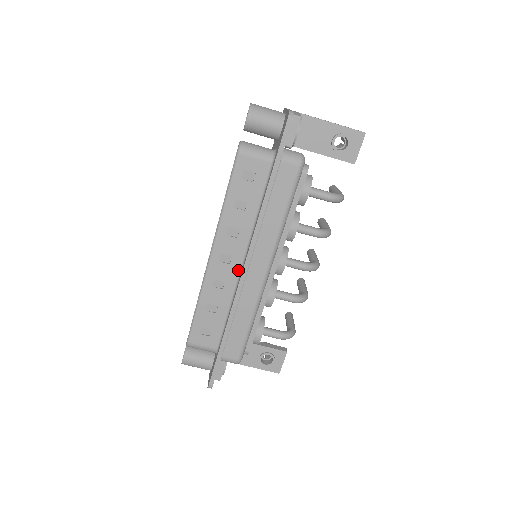
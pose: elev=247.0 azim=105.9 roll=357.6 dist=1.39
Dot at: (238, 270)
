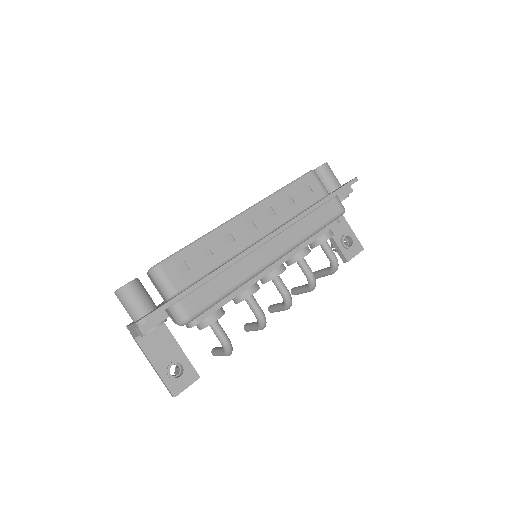
Dot at: (252, 241)
